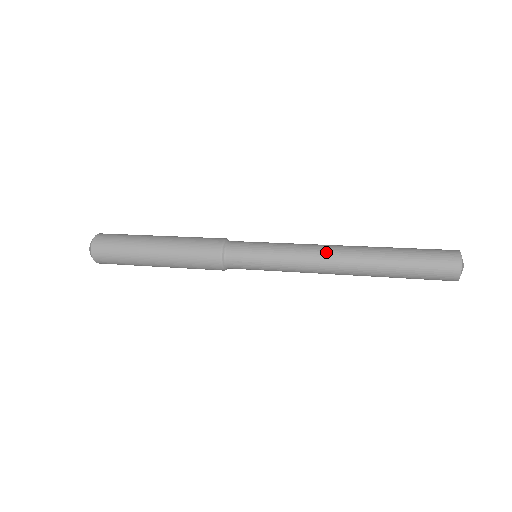
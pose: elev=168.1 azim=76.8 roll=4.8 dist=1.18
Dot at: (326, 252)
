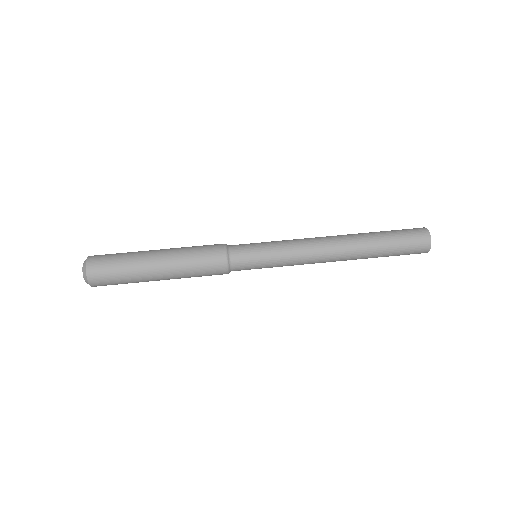
Dot at: (323, 257)
